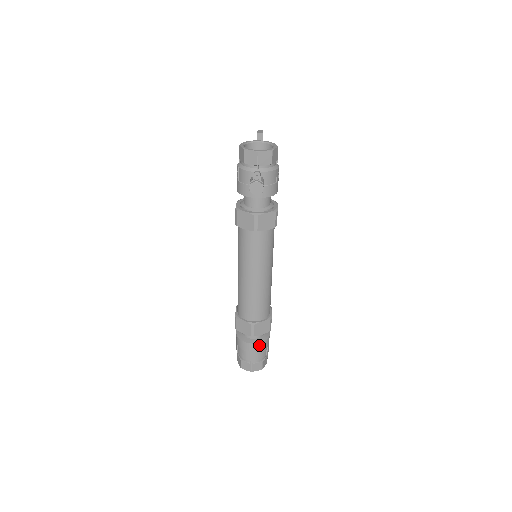
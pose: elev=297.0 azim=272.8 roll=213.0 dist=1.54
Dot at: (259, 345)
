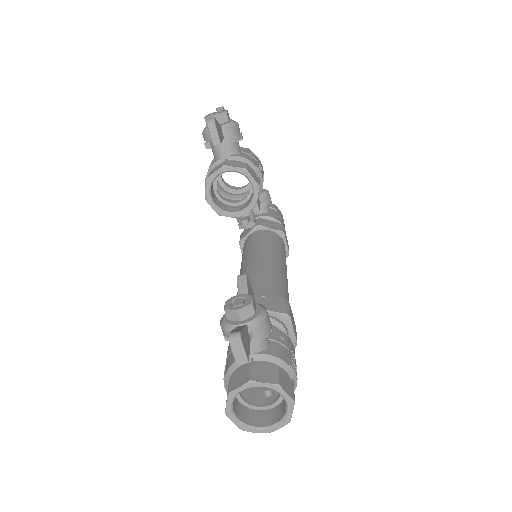
Dot at: occluded
